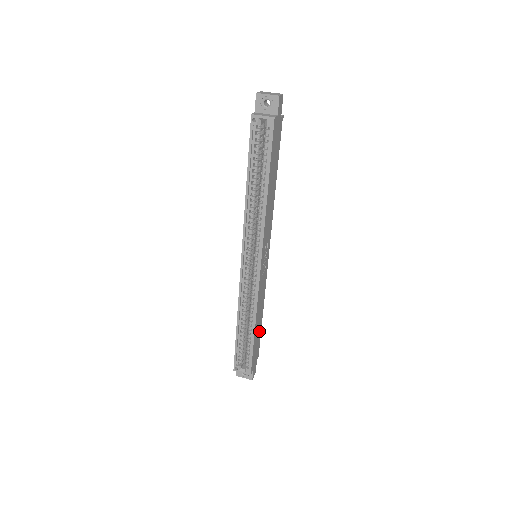
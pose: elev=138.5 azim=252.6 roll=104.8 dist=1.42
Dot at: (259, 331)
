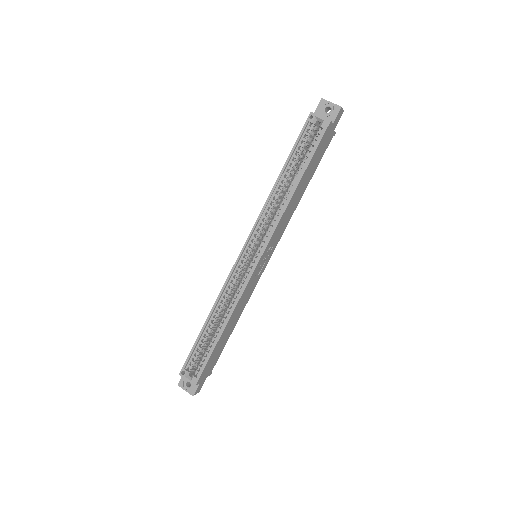
Dot at: (224, 342)
